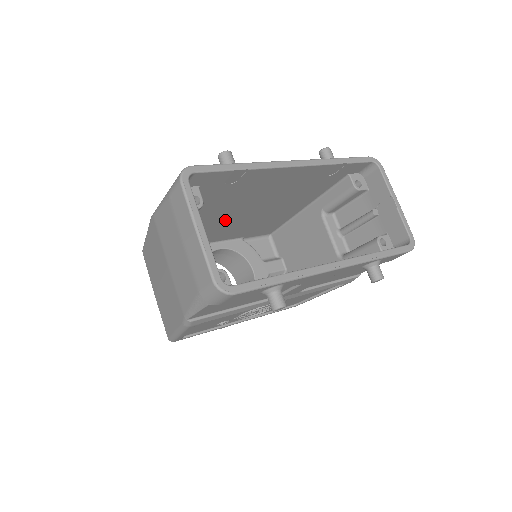
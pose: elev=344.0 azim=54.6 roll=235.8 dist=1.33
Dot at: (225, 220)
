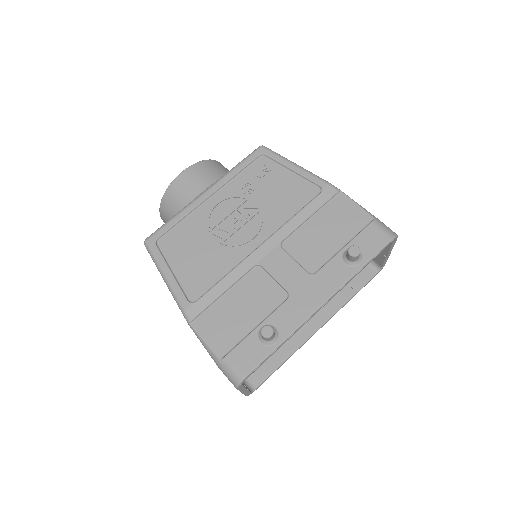
Dot at: occluded
